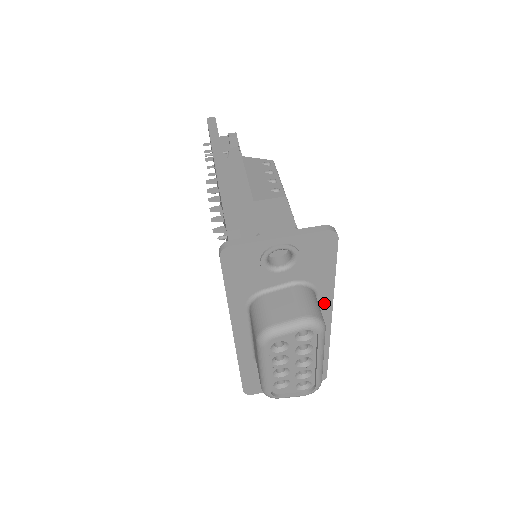
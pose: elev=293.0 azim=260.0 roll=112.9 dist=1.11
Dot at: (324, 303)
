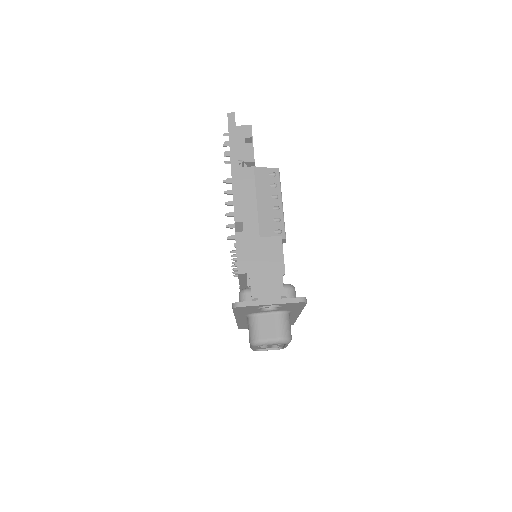
Dot at: (295, 313)
